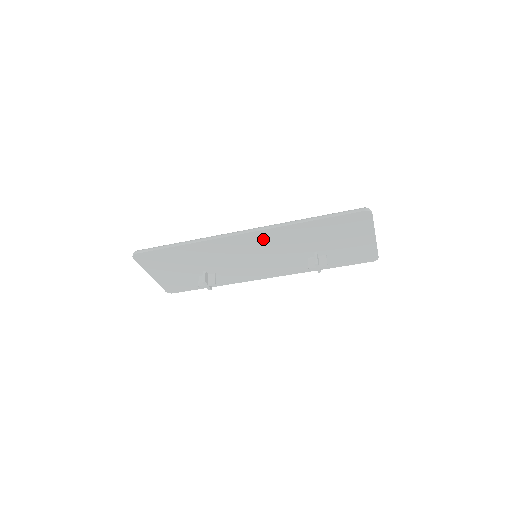
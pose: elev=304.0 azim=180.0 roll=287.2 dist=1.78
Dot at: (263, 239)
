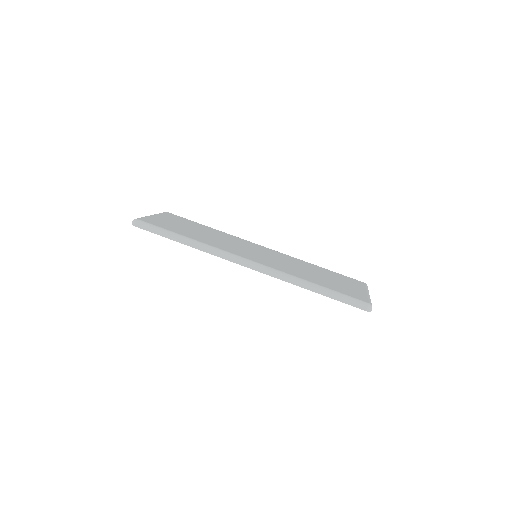
Dot at: occluded
